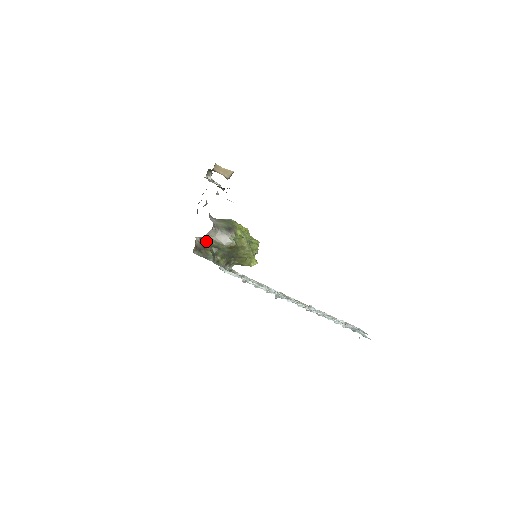
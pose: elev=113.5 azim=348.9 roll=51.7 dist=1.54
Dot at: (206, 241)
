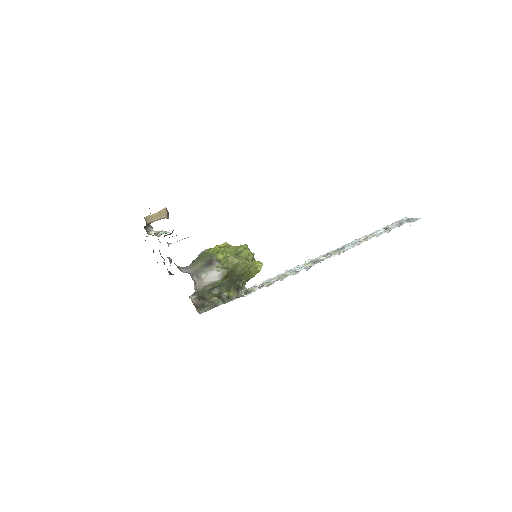
Dot at: (201, 292)
